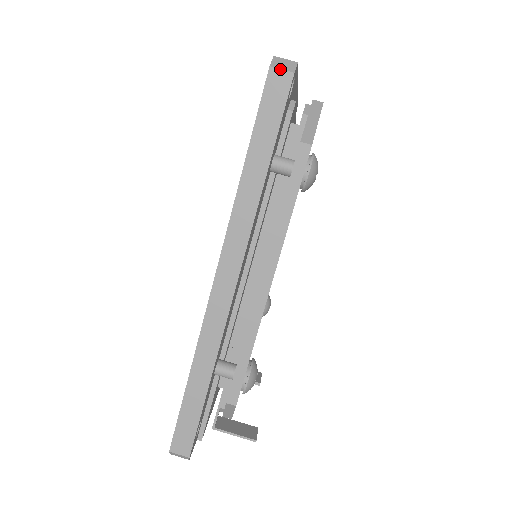
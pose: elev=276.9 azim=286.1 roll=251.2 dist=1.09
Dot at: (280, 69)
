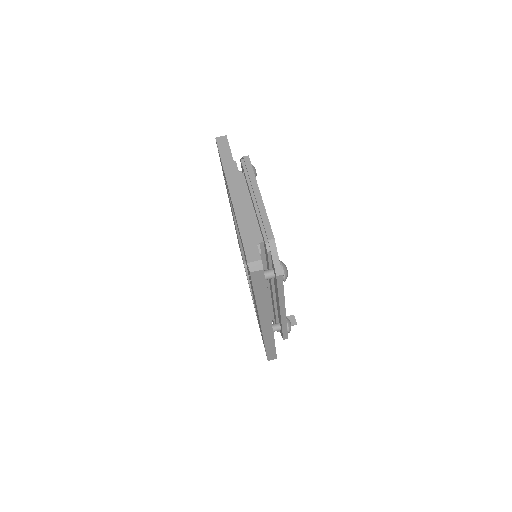
Dot at: (256, 271)
